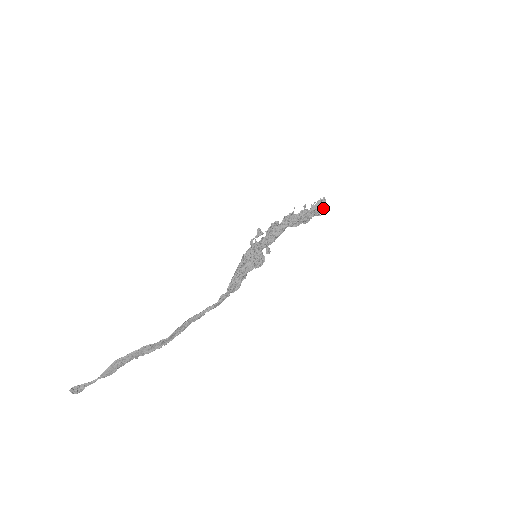
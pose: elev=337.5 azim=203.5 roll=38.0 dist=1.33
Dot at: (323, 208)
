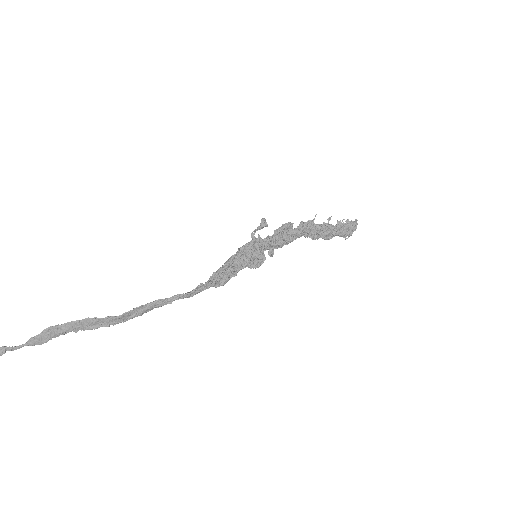
Dot at: (352, 232)
